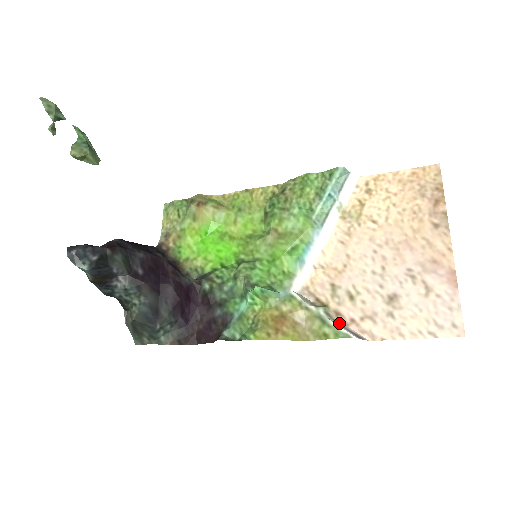
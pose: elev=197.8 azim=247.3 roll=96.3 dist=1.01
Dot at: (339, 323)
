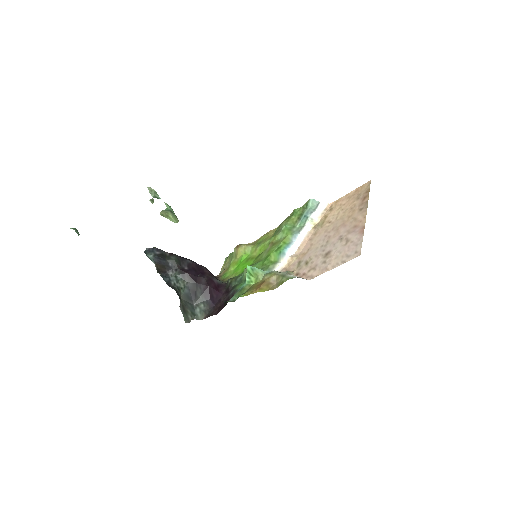
Dot at: occluded
